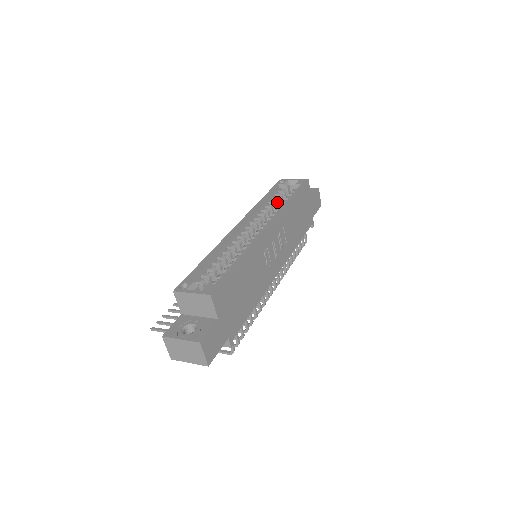
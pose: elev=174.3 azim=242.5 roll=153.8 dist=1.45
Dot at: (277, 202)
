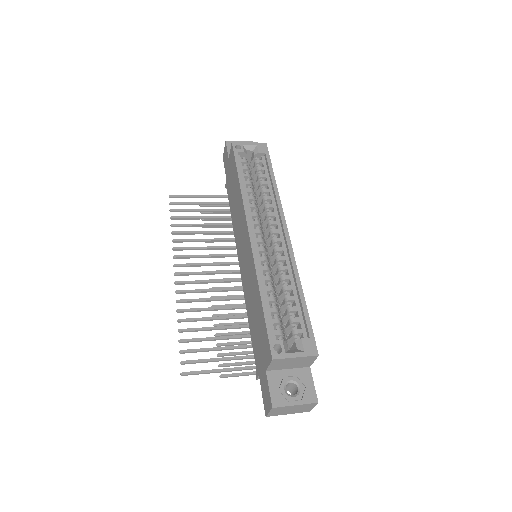
Dot at: occluded
